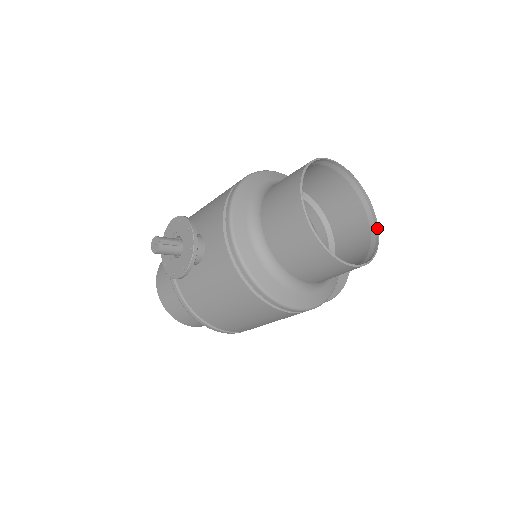
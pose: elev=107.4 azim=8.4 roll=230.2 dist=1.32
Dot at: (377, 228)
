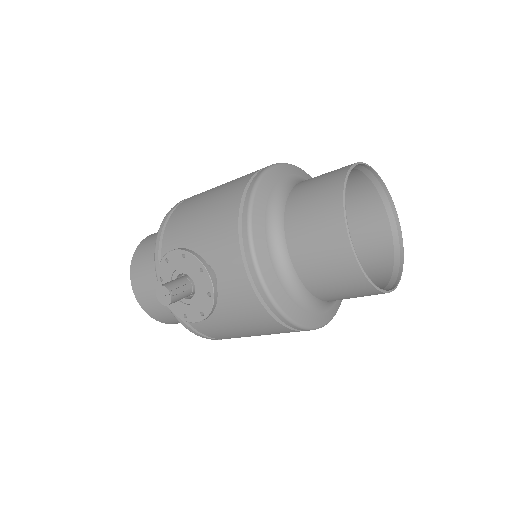
Dot at: (399, 227)
